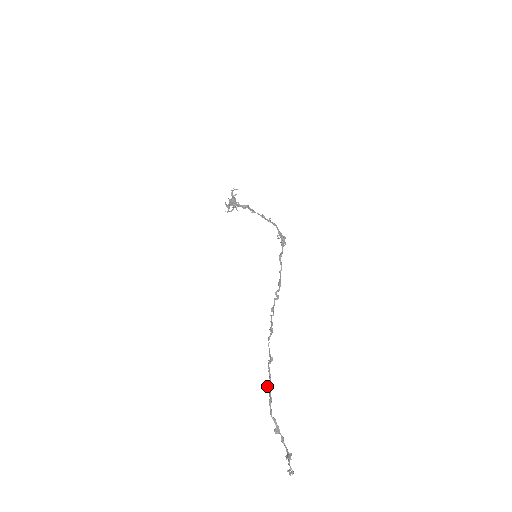
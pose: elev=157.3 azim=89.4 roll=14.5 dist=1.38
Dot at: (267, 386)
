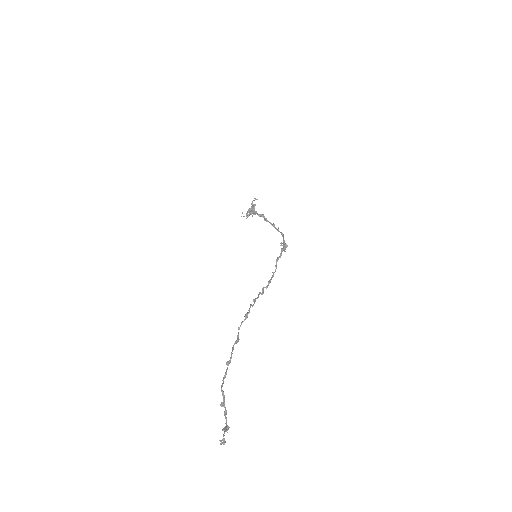
Dot at: (226, 362)
